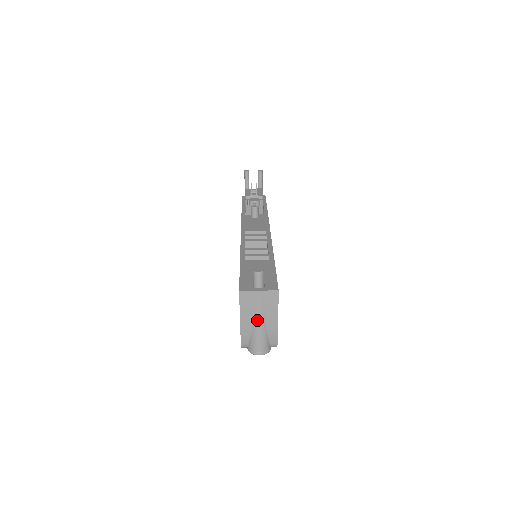
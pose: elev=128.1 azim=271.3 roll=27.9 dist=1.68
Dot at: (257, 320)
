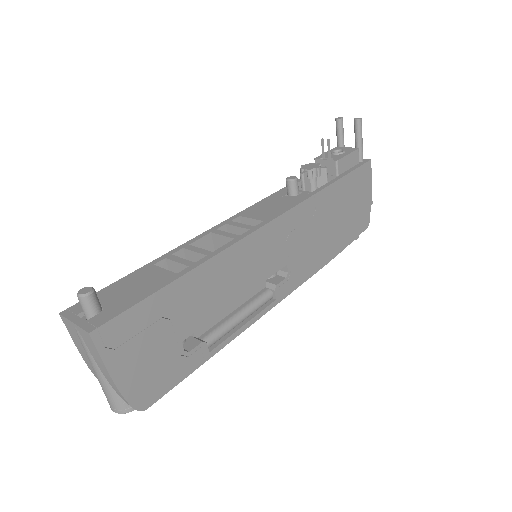
Dot at: (91, 363)
